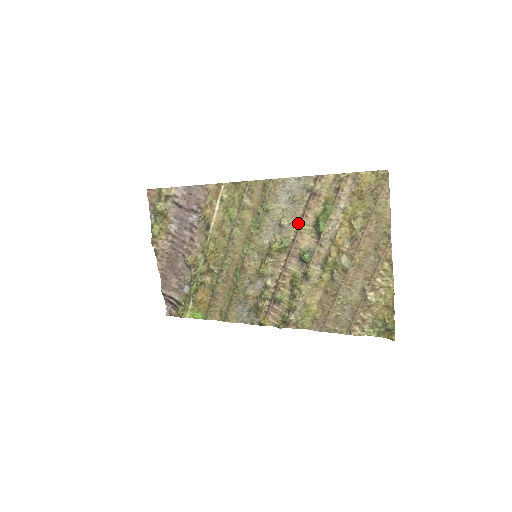
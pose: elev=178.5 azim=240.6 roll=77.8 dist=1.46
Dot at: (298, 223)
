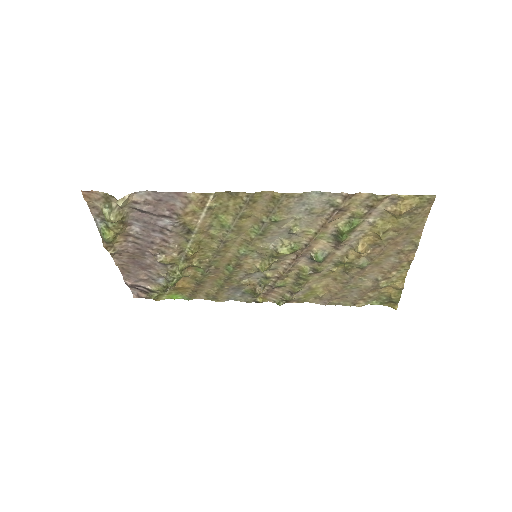
Dot at: (314, 232)
